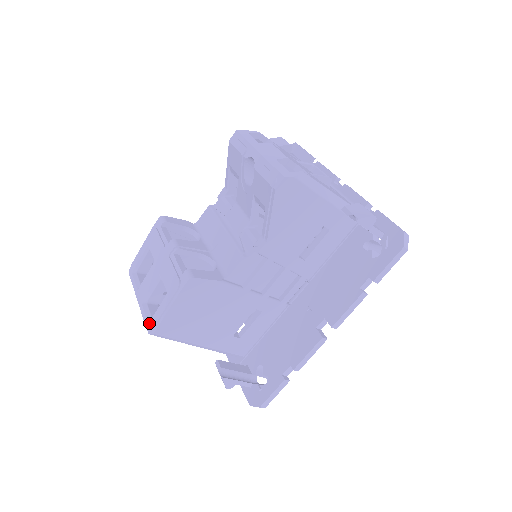
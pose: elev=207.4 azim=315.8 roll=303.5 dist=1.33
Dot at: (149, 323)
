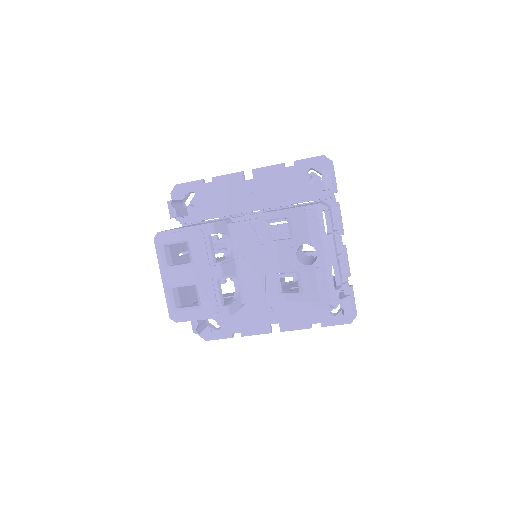
Dot at: (174, 312)
